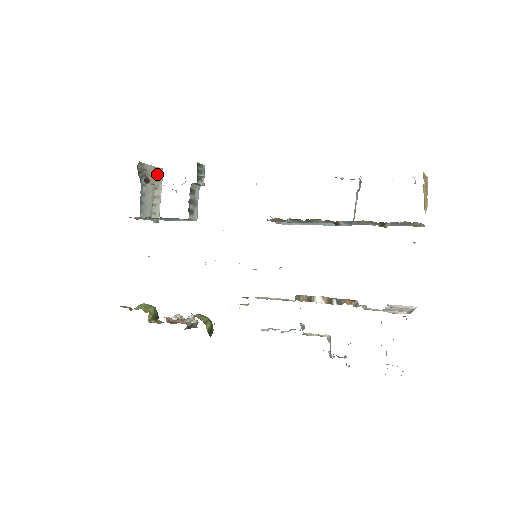
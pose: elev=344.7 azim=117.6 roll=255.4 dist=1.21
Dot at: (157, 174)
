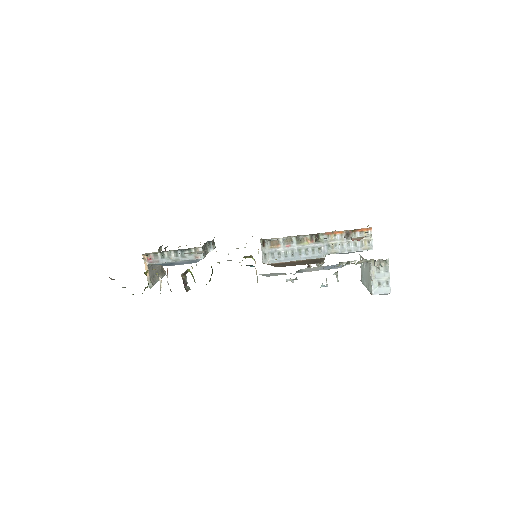
Dot at: (162, 270)
